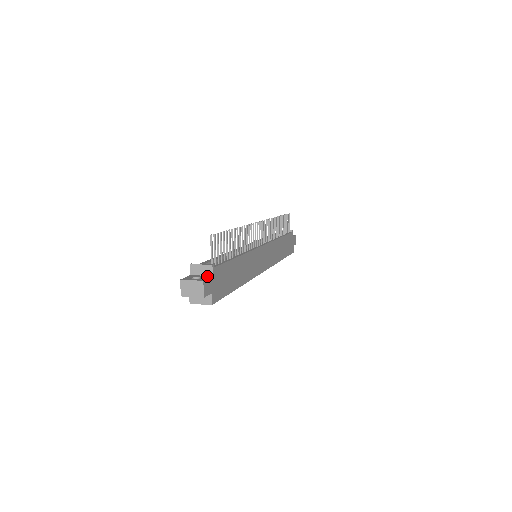
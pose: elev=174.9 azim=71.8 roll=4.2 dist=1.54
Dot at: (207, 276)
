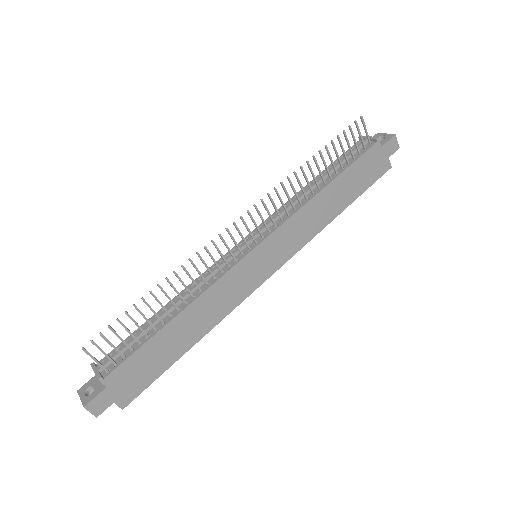
Dot at: (101, 387)
